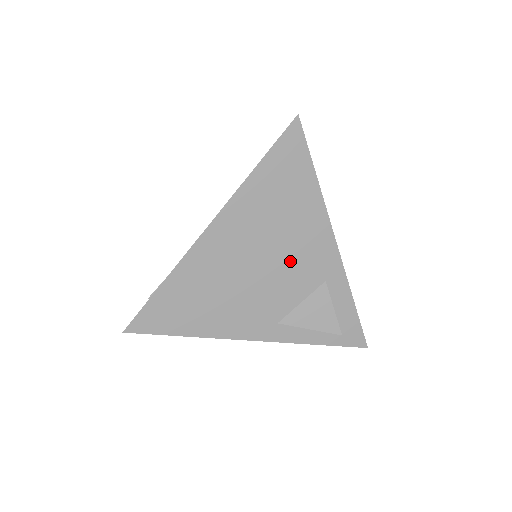
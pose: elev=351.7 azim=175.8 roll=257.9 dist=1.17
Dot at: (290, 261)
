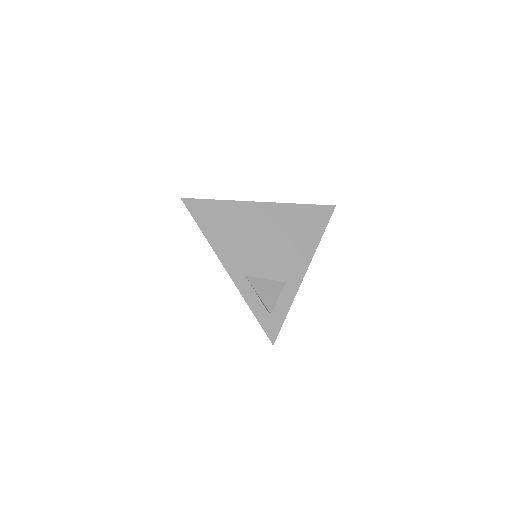
Dot at: (280, 254)
